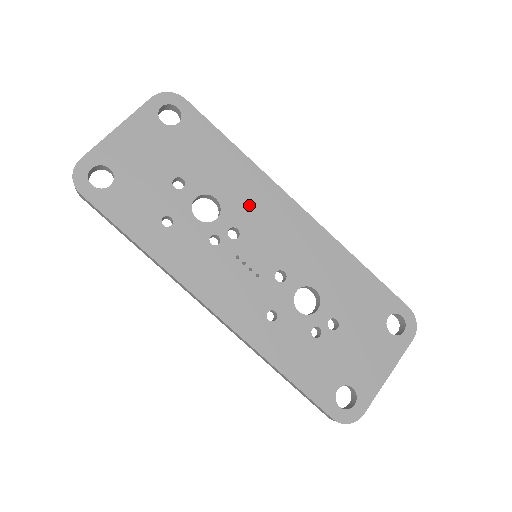
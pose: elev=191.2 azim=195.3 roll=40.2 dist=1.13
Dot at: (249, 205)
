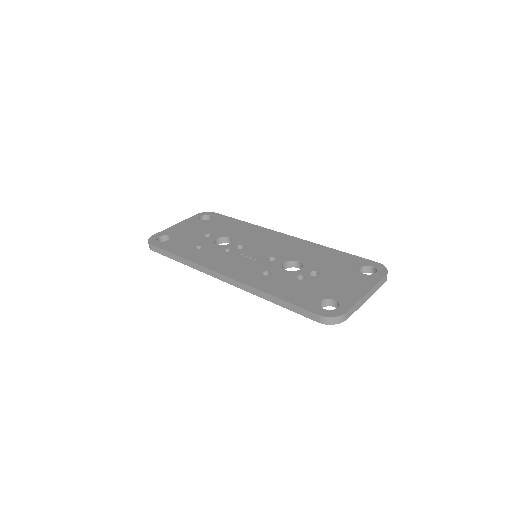
Dot at: (251, 237)
